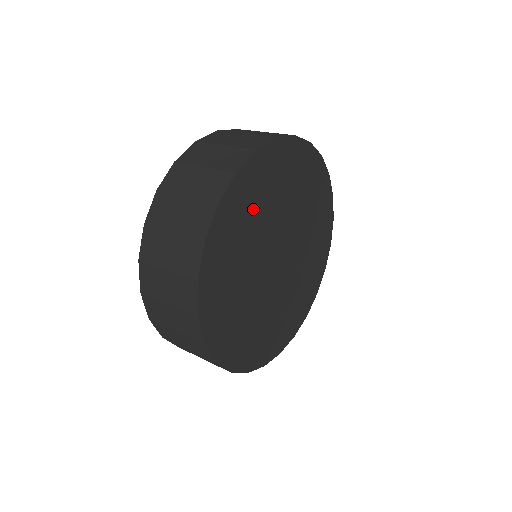
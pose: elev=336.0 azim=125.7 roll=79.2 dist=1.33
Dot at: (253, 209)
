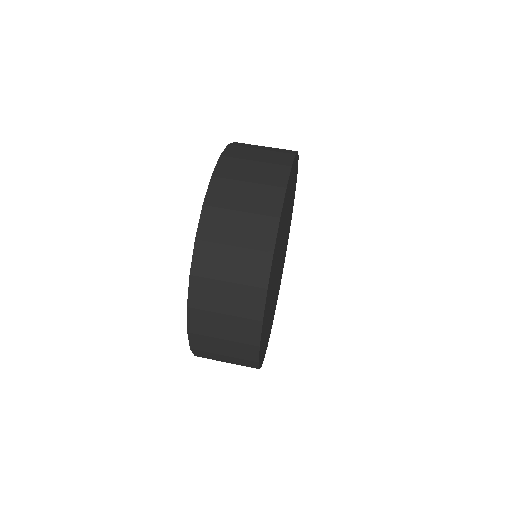
Dot at: occluded
